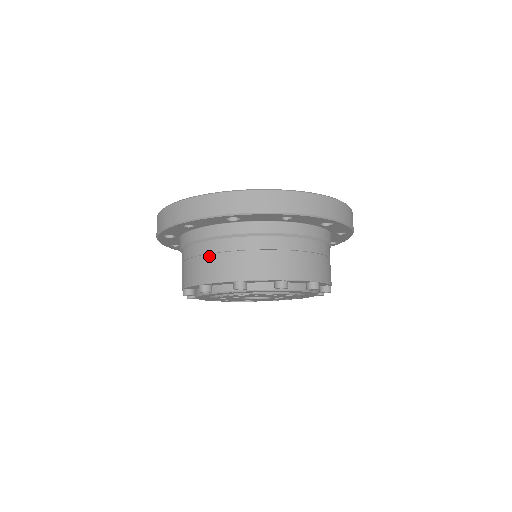
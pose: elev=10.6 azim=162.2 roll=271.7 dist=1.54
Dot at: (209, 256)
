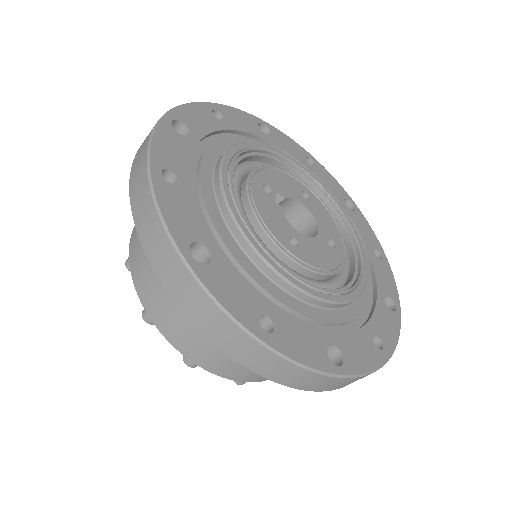
Dot at: occluded
